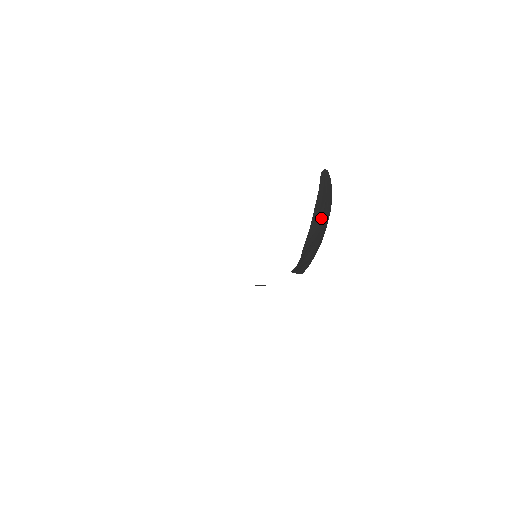
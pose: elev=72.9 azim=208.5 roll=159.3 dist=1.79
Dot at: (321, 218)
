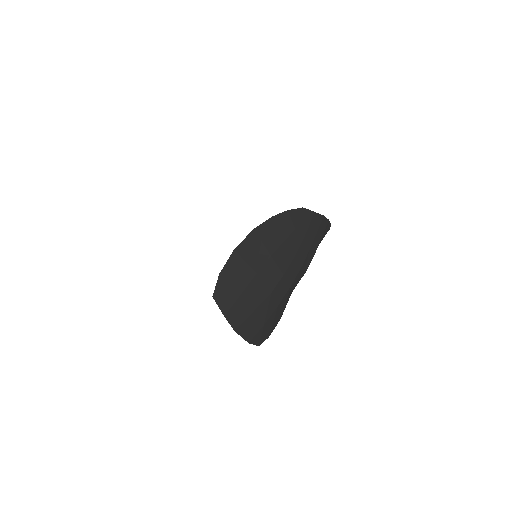
Dot at: (265, 298)
